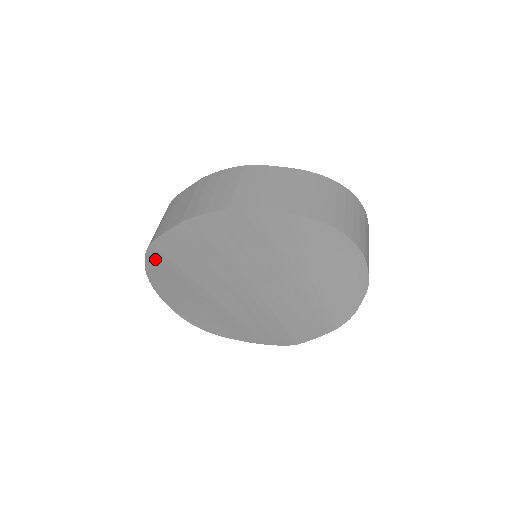
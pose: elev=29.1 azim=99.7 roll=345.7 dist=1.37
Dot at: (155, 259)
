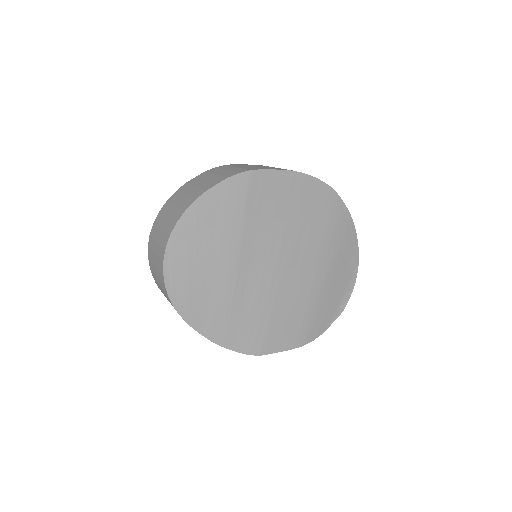
Dot at: (233, 188)
